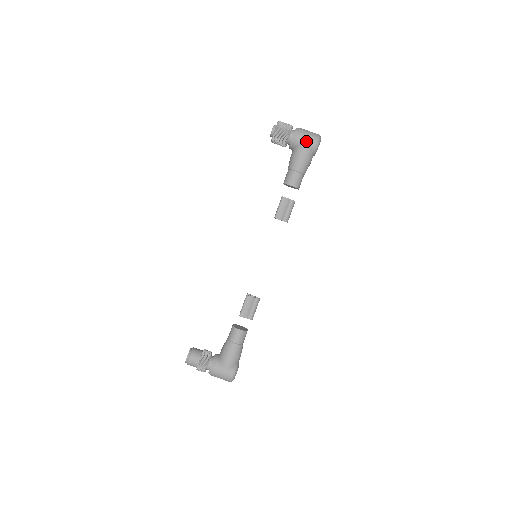
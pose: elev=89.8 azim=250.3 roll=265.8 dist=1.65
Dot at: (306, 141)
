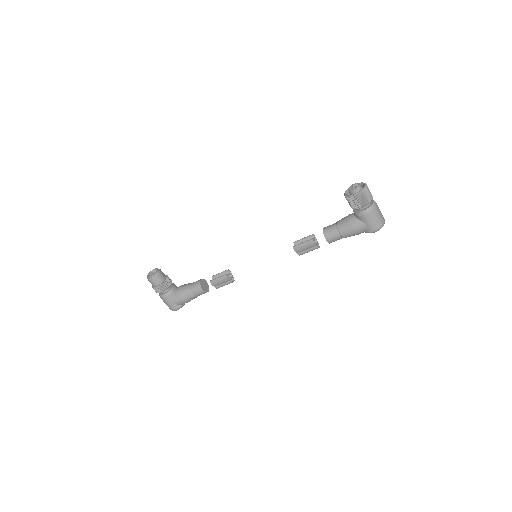
Dot at: (369, 223)
